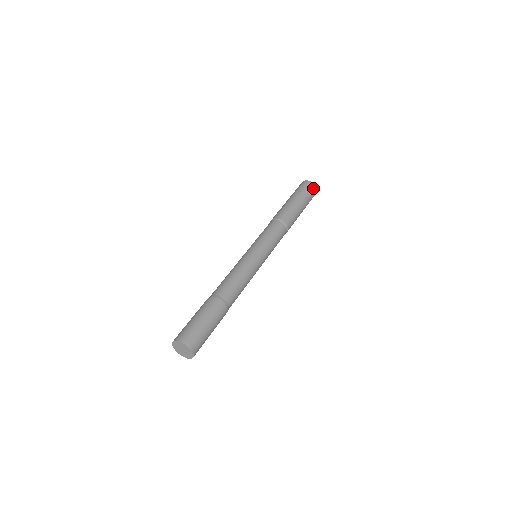
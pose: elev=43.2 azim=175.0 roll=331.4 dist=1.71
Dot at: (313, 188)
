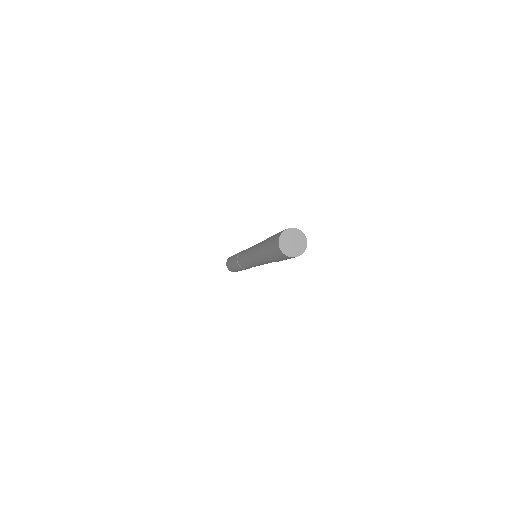
Dot at: occluded
